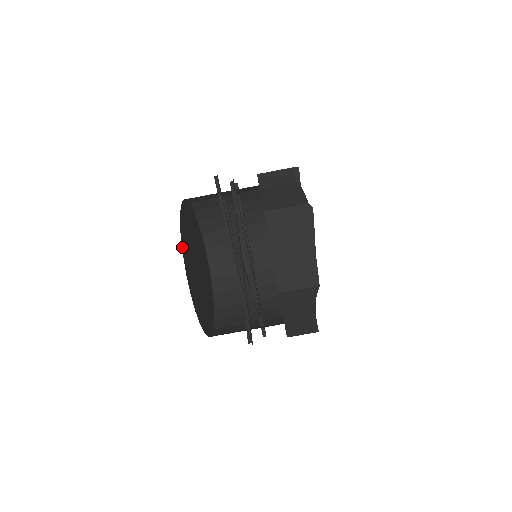
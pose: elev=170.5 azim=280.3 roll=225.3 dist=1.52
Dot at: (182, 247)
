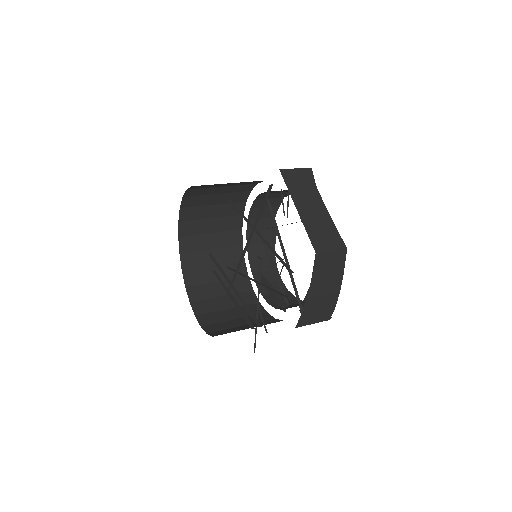
Dot at: (185, 193)
